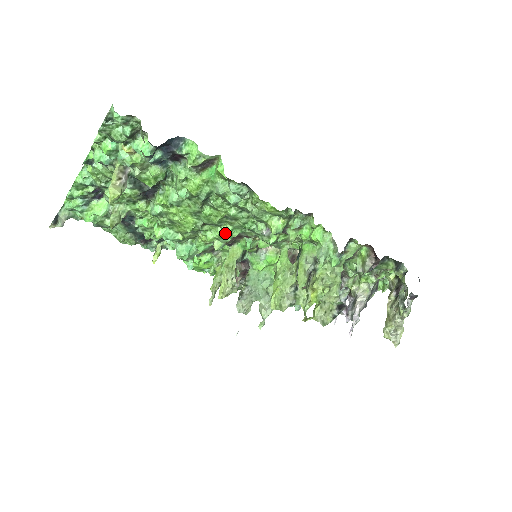
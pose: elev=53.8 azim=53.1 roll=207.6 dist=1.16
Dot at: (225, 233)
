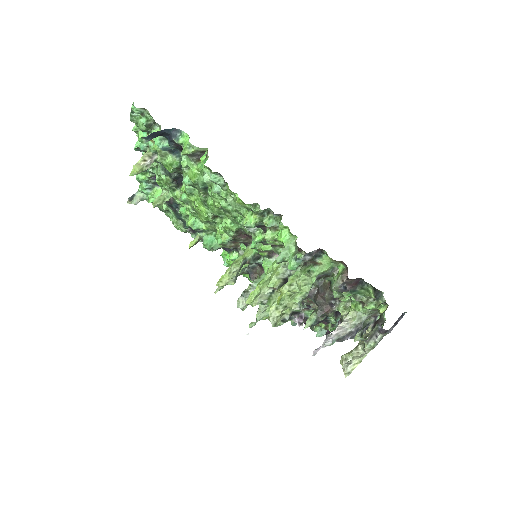
Dot at: (226, 225)
